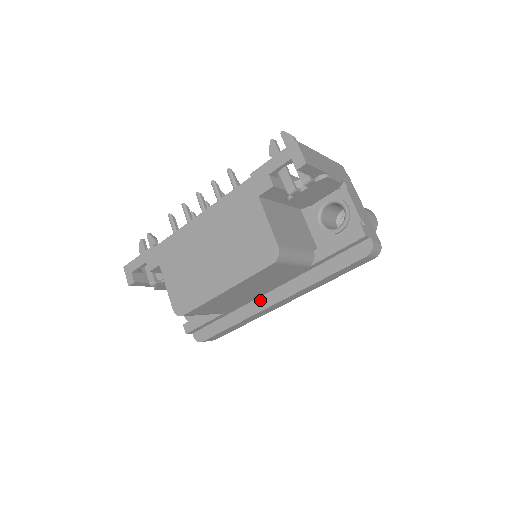
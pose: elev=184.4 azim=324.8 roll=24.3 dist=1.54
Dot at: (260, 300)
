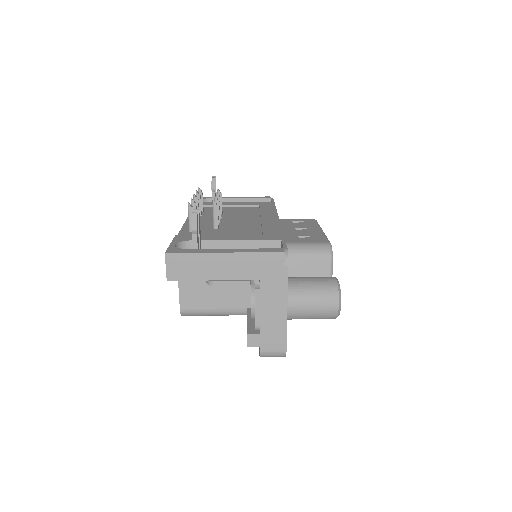
Dot at: occluded
